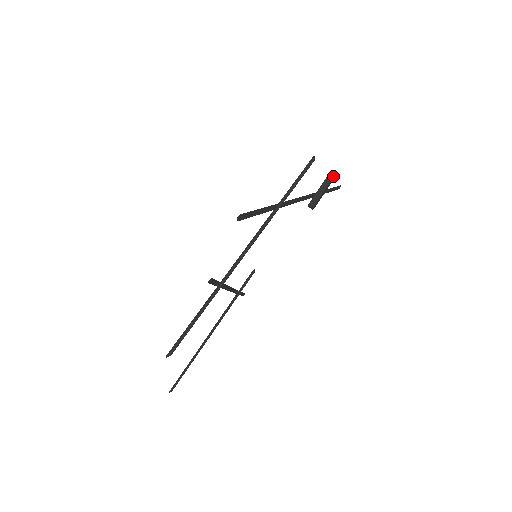
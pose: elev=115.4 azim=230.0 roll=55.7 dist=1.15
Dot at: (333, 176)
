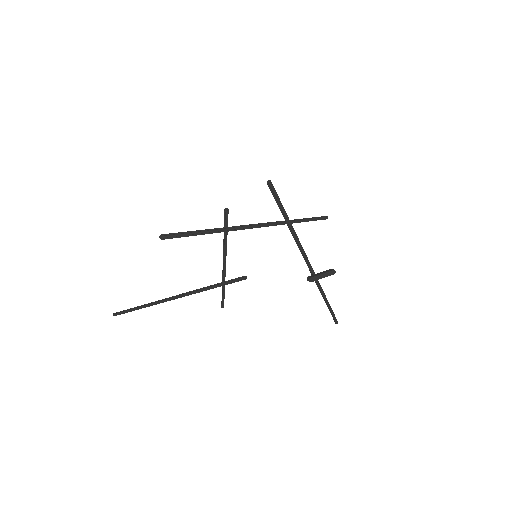
Dot at: (334, 270)
